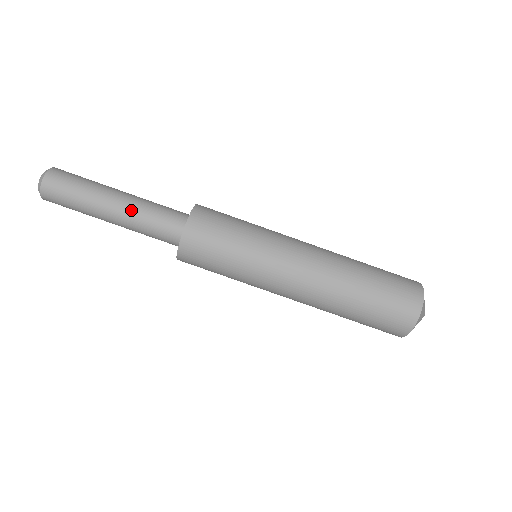
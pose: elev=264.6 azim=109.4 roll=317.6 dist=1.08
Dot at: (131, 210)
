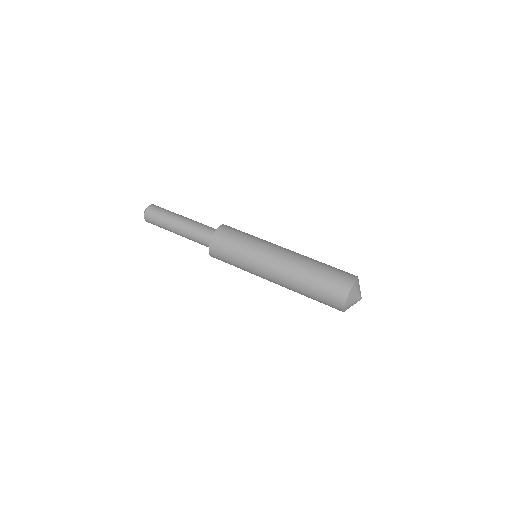
Dot at: (191, 222)
